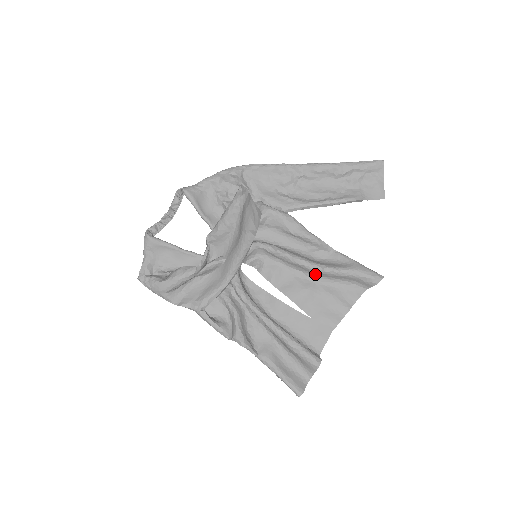
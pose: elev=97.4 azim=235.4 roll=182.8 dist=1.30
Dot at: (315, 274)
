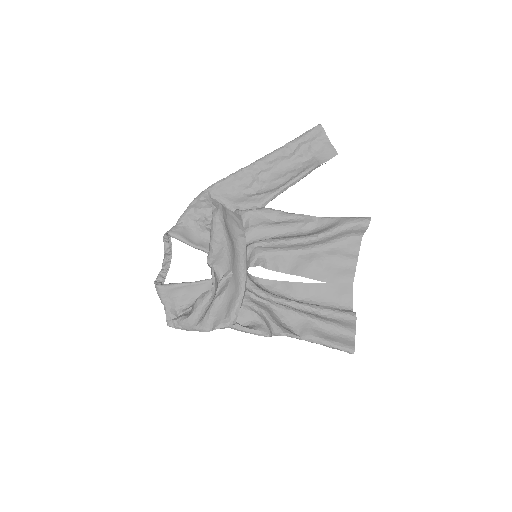
Dot at: (313, 245)
